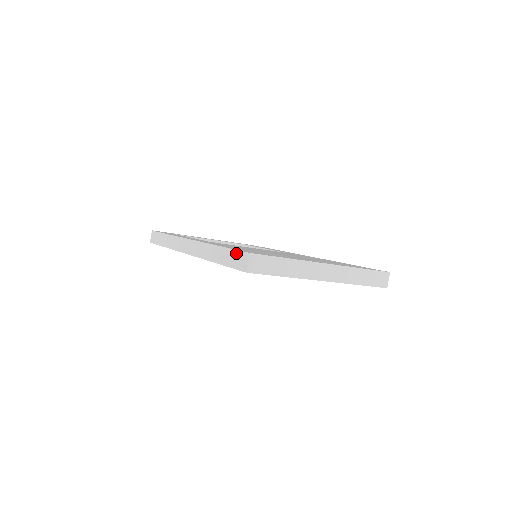
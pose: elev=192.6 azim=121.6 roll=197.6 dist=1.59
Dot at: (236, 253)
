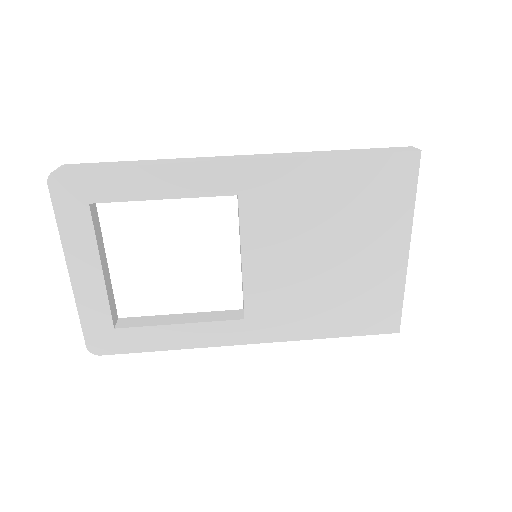
Dot at: (386, 148)
